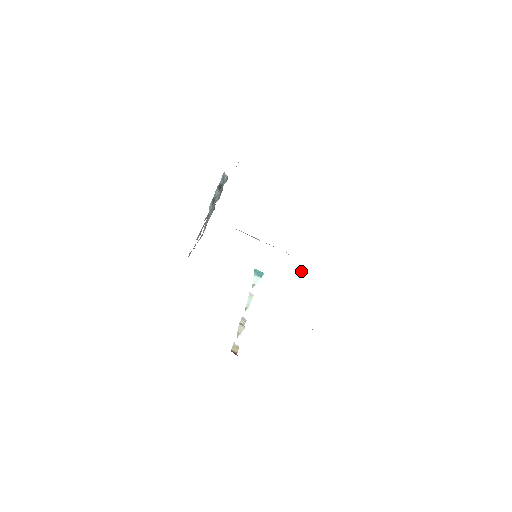
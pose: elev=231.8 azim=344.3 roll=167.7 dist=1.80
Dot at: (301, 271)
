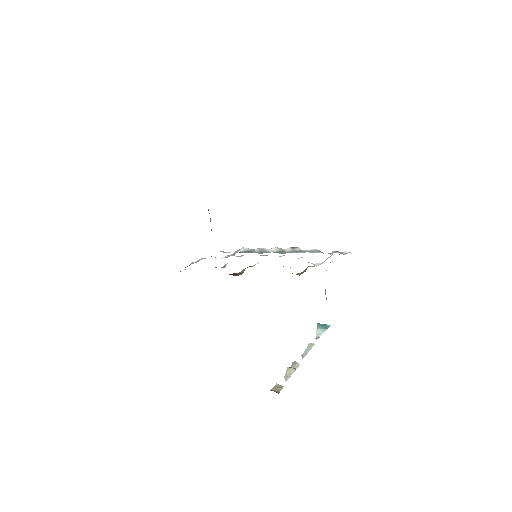
Dot at: occluded
